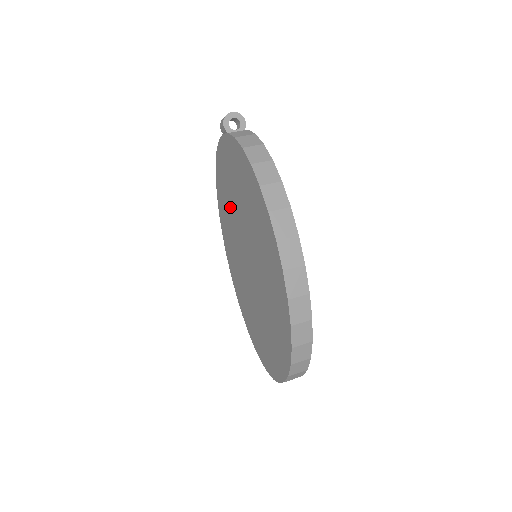
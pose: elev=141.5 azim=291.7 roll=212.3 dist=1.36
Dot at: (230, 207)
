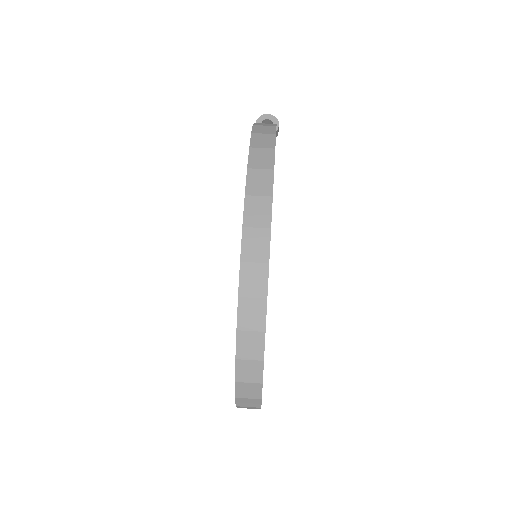
Dot at: occluded
